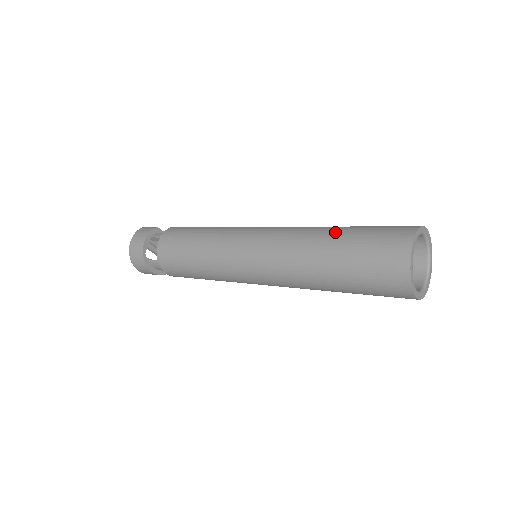
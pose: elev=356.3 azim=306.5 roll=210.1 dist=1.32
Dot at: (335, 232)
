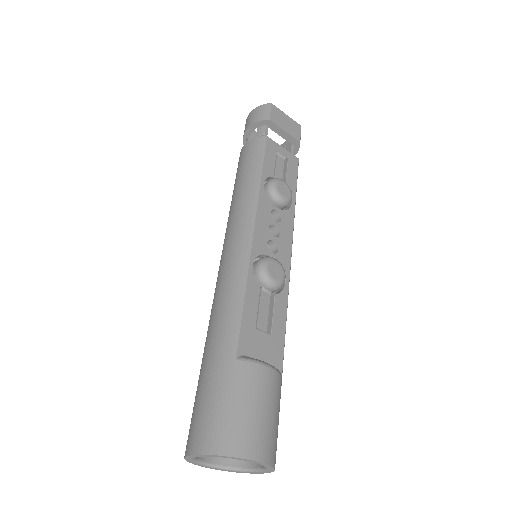
Dot at: (221, 348)
